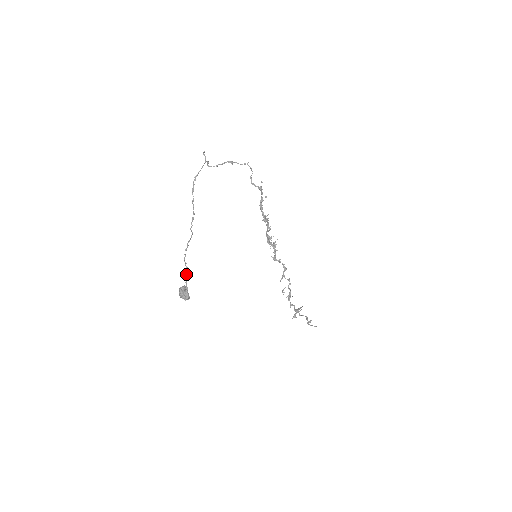
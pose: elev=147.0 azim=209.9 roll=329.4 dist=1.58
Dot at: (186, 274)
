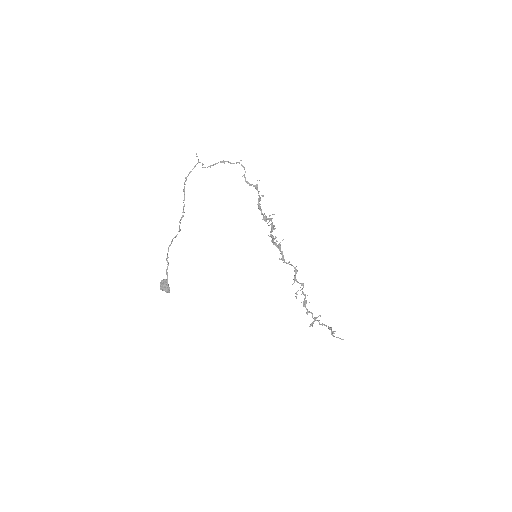
Dot at: (167, 268)
